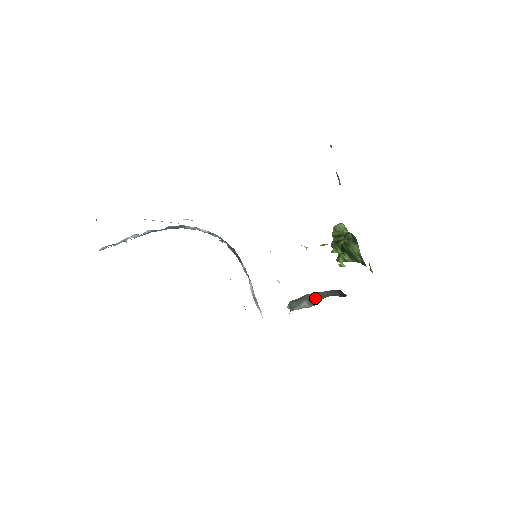
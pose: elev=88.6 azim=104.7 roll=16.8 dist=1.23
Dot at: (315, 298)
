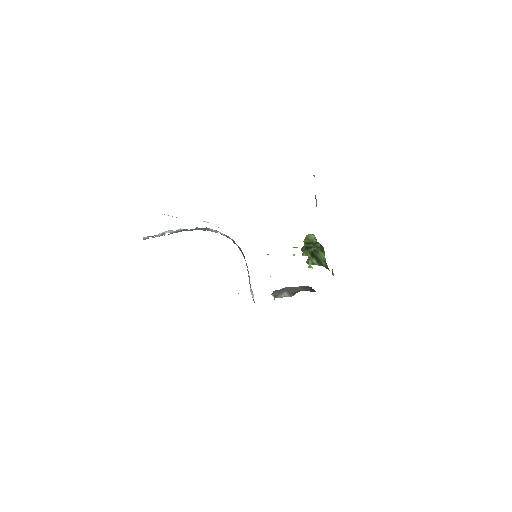
Dot at: (293, 291)
